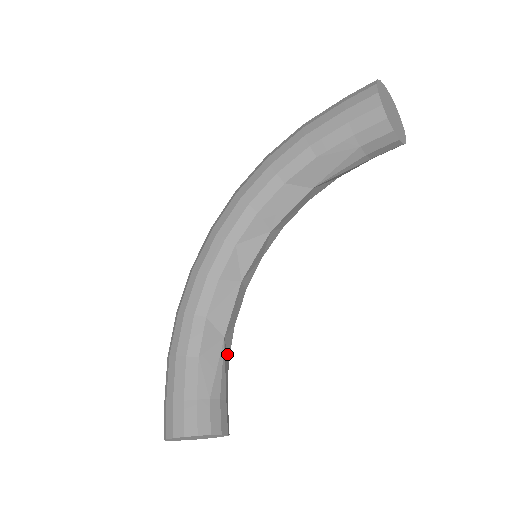
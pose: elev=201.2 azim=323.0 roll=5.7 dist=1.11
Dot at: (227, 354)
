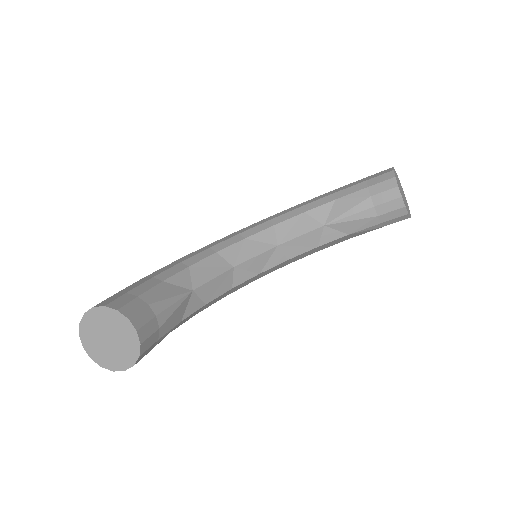
Dot at: (185, 311)
